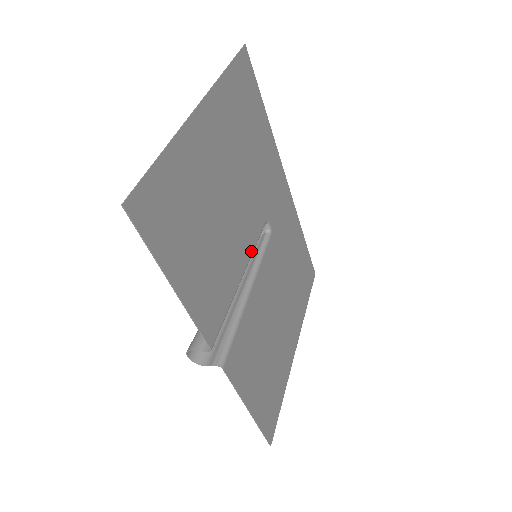
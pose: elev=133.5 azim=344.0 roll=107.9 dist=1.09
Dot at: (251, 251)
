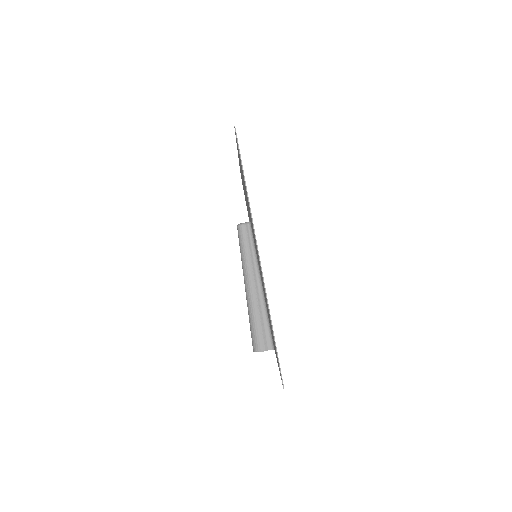
Dot at: occluded
